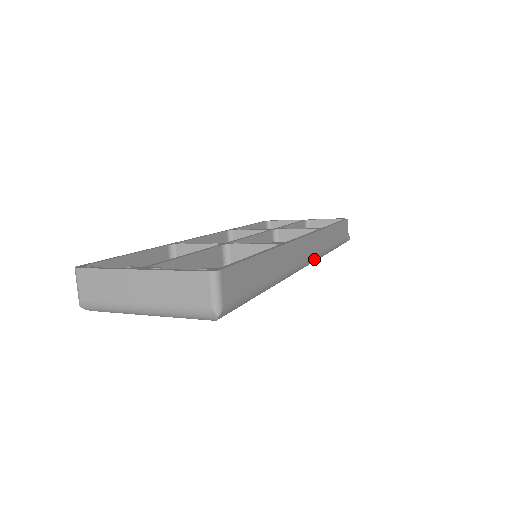
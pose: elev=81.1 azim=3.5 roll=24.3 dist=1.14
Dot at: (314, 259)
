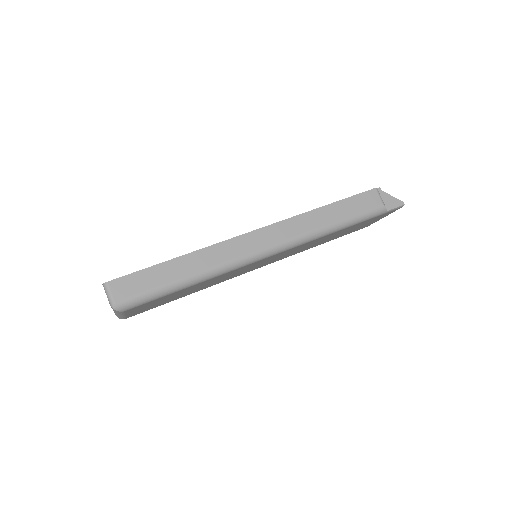
Dot at: (282, 245)
